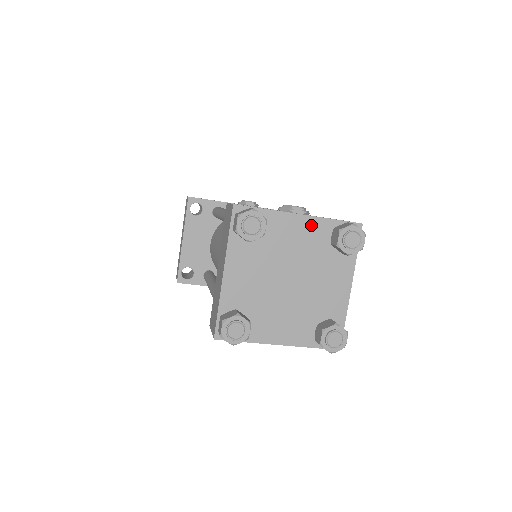
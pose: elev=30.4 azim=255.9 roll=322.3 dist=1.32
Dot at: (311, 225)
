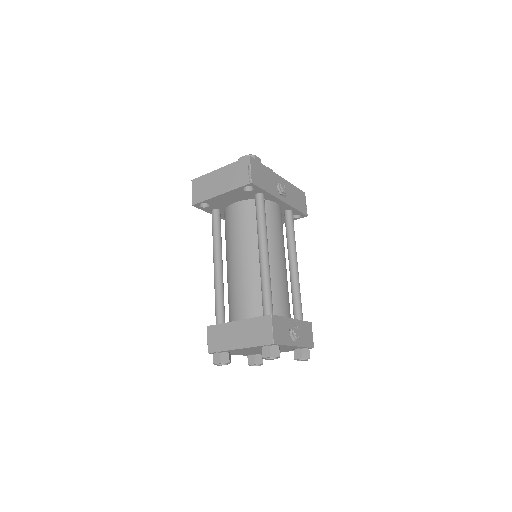
Dot at: (295, 347)
